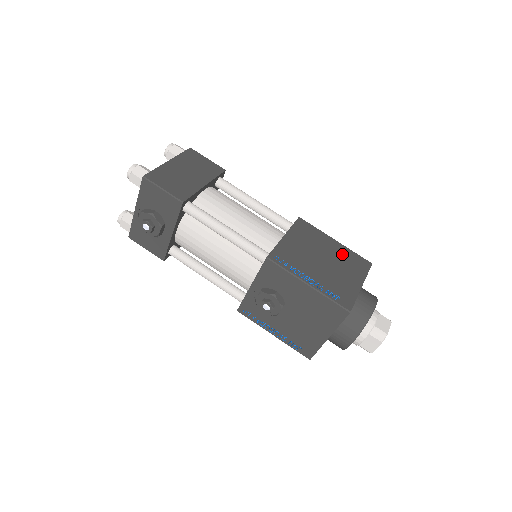
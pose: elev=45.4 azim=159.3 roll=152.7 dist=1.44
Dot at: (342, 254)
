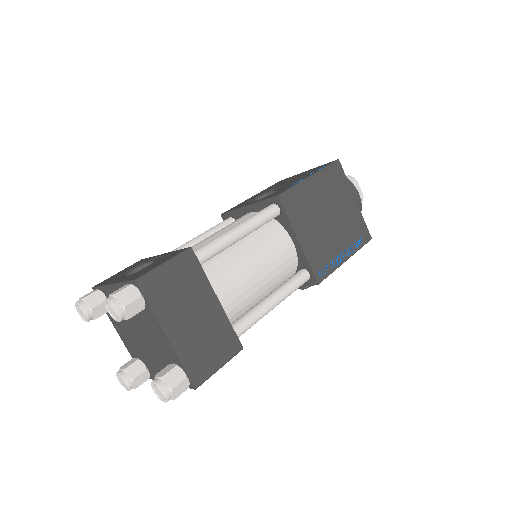
Dot at: (326, 187)
